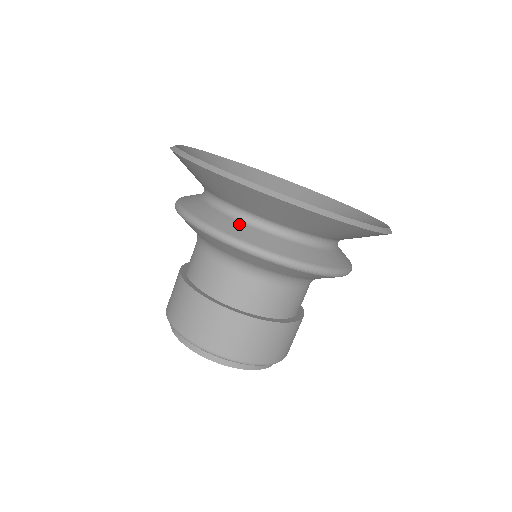
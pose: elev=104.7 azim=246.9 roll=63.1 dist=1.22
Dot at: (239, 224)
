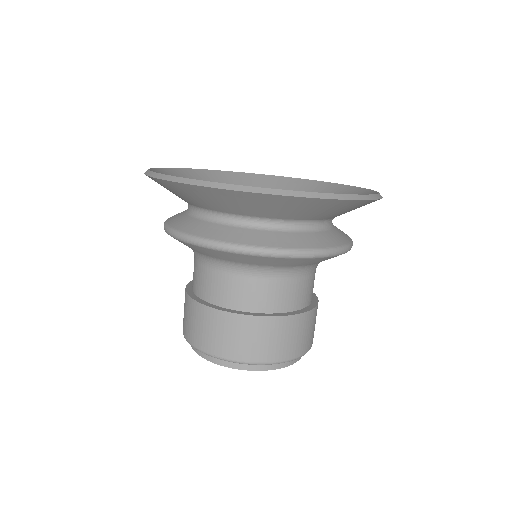
Dot at: (231, 229)
